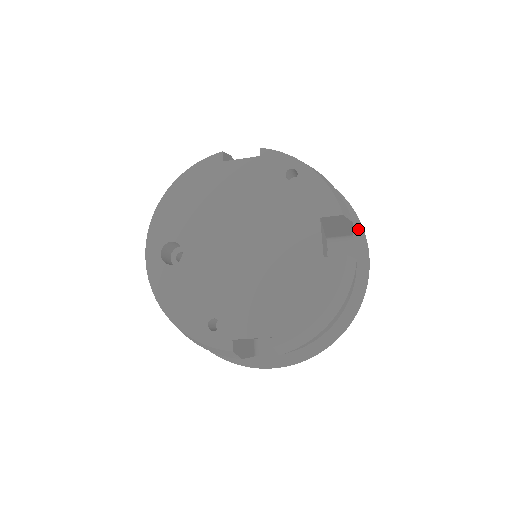
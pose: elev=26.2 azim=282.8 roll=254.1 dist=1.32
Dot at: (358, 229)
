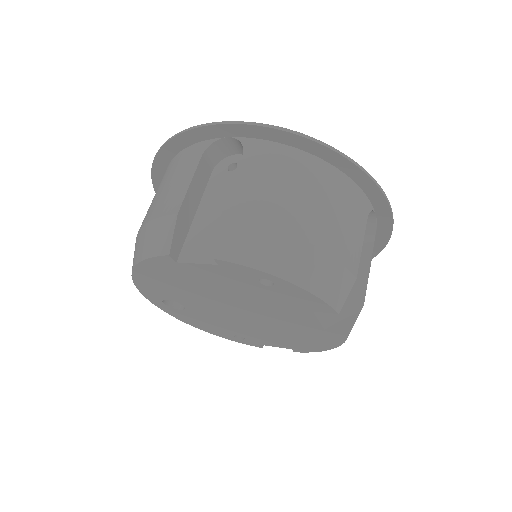
Dot at: (376, 195)
